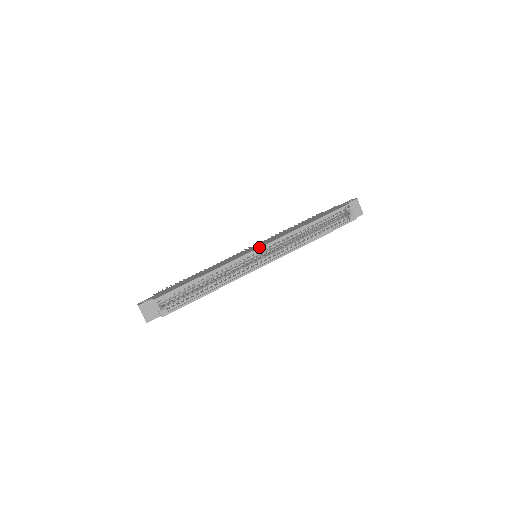
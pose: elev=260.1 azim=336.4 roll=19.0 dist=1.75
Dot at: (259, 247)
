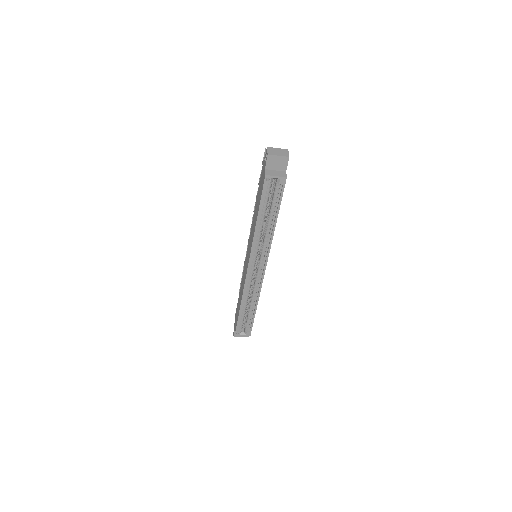
Dot at: (247, 267)
